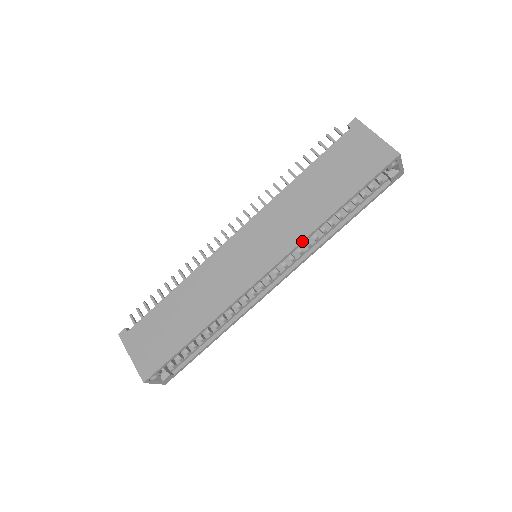
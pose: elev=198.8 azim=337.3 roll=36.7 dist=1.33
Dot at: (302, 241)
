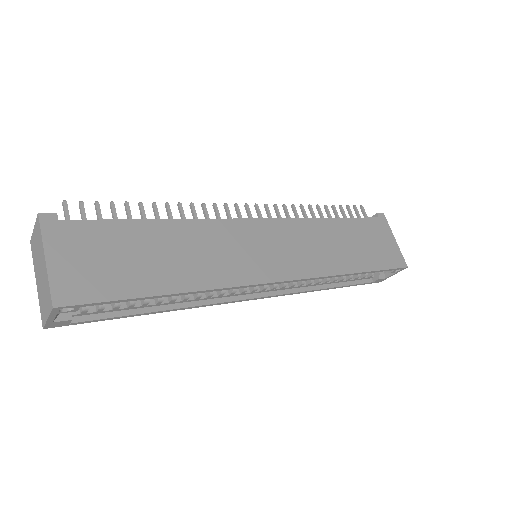
Dot at: (321, 277)
